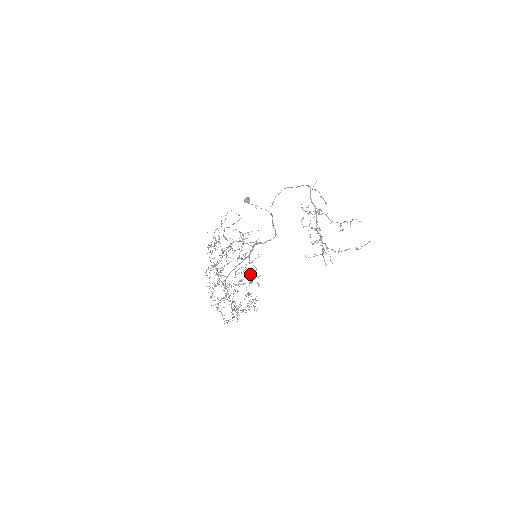
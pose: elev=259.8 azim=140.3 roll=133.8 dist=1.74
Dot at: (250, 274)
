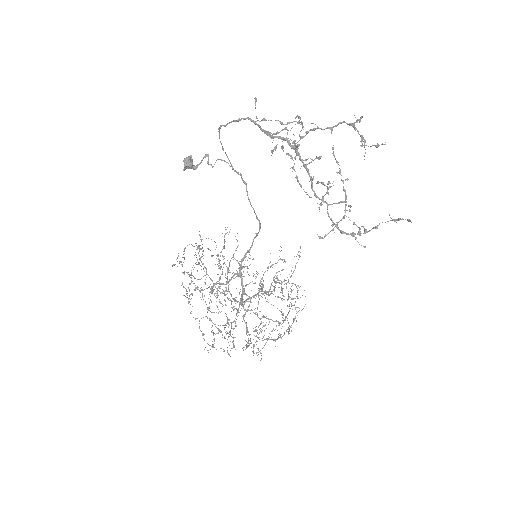
Dot at: occluded
